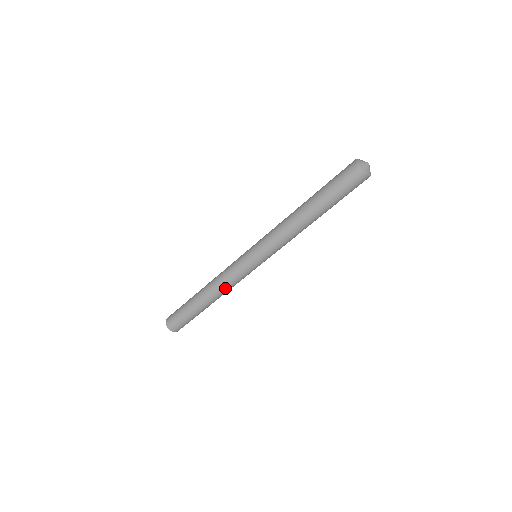
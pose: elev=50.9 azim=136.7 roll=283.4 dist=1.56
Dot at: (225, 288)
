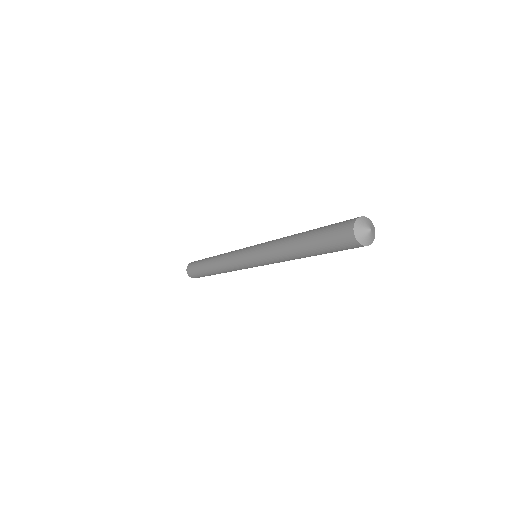
Dot at: occluded
